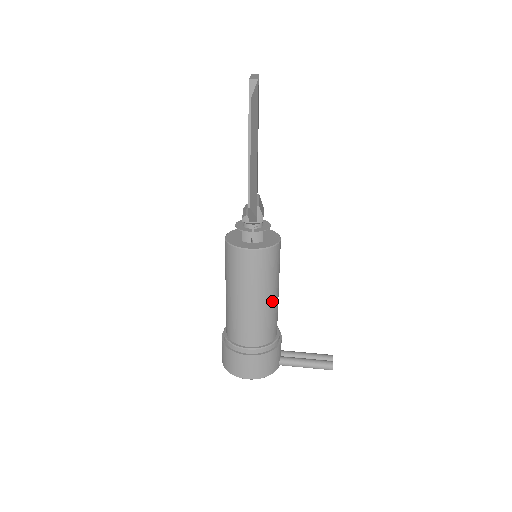
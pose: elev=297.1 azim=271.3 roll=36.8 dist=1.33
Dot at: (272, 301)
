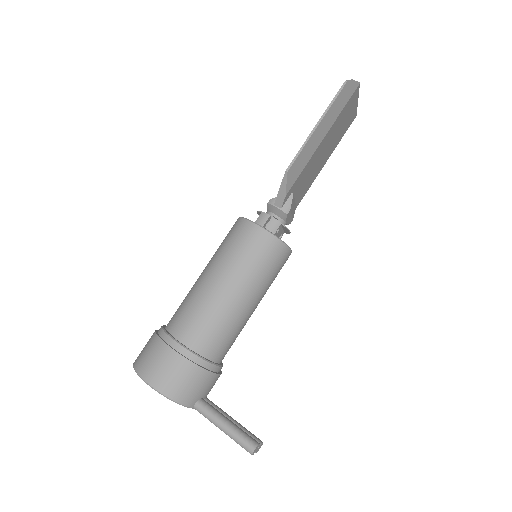
Dot at: (242, 305)
